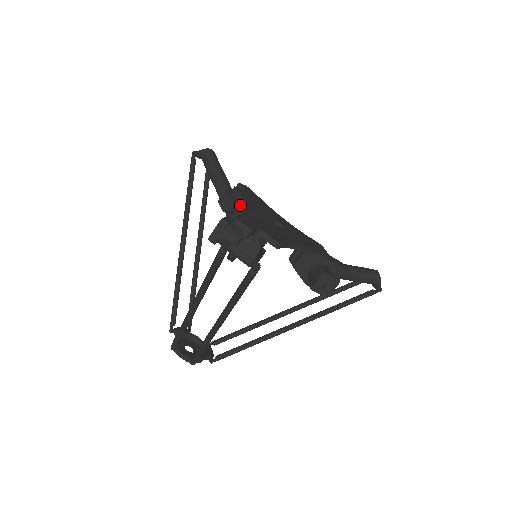
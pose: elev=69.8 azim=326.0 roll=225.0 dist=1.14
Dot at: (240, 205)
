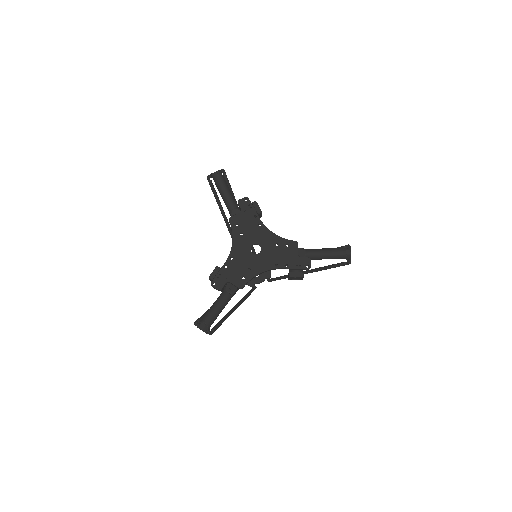
Dot at: occluded
